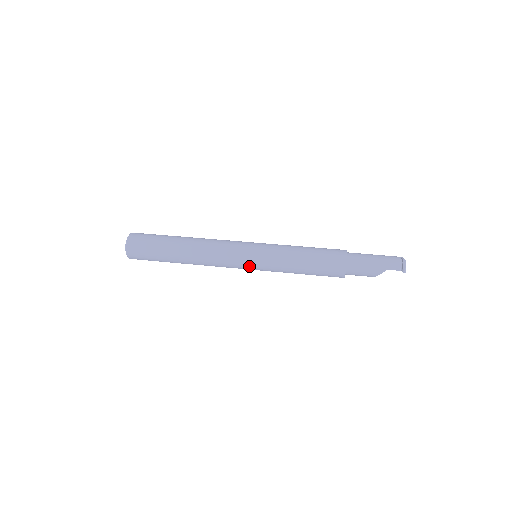
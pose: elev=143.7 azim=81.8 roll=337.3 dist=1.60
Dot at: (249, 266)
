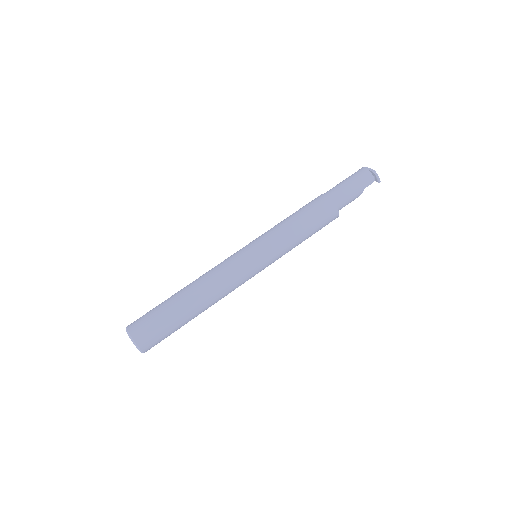
Dot at: occluded
